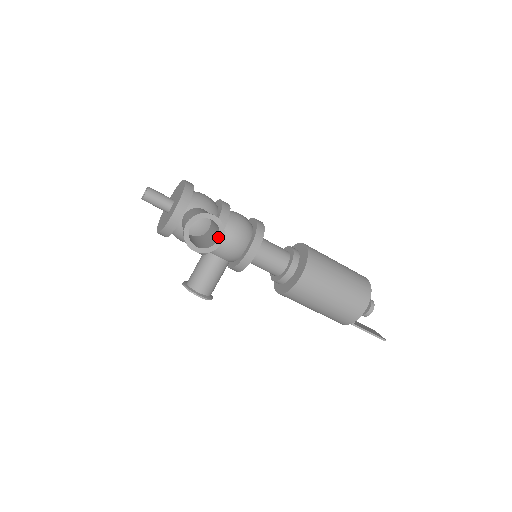
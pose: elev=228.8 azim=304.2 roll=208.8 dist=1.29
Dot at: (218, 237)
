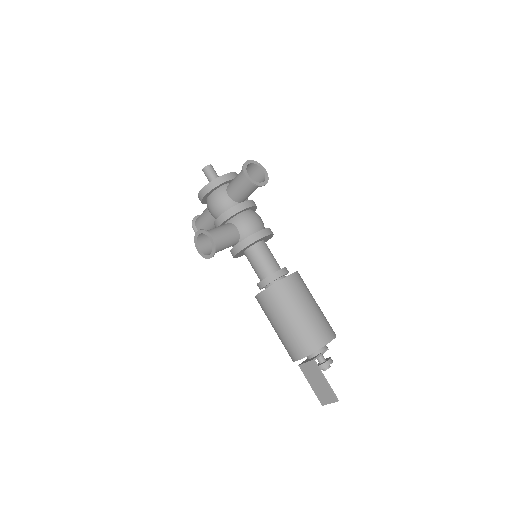
Dot at: (262, 182)
